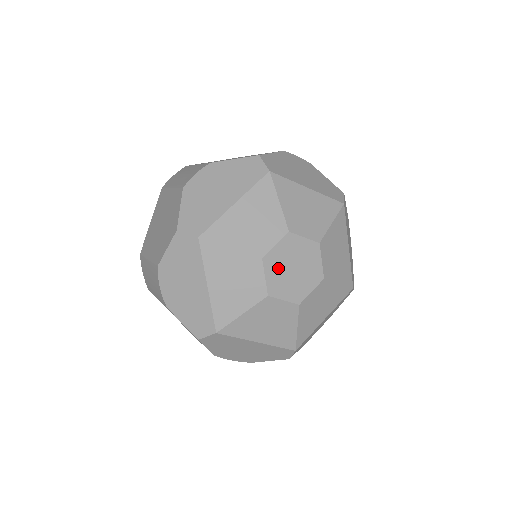
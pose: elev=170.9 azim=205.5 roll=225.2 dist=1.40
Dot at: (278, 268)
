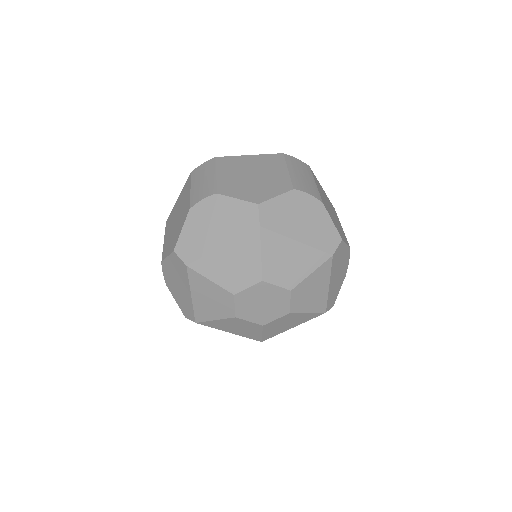
Dot at: (251, 312)
